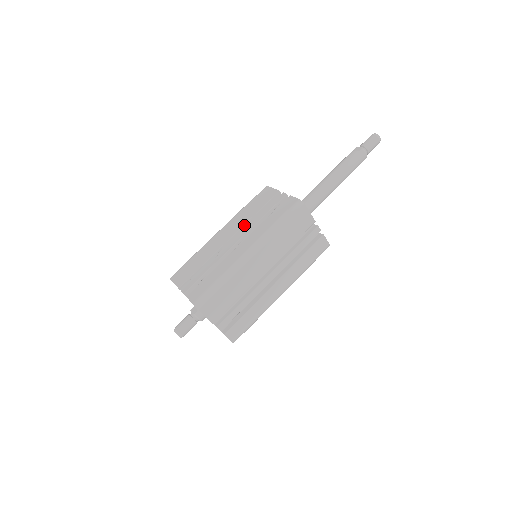
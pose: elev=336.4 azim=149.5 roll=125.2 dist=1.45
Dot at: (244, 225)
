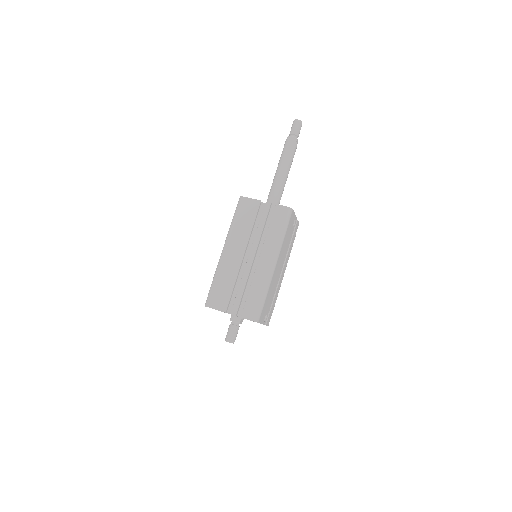
Dot at: occluded
